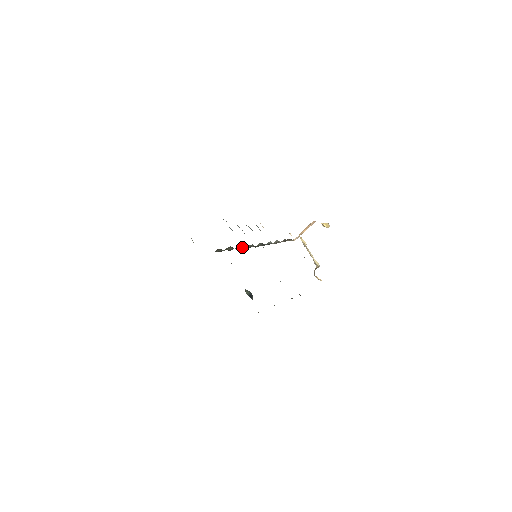
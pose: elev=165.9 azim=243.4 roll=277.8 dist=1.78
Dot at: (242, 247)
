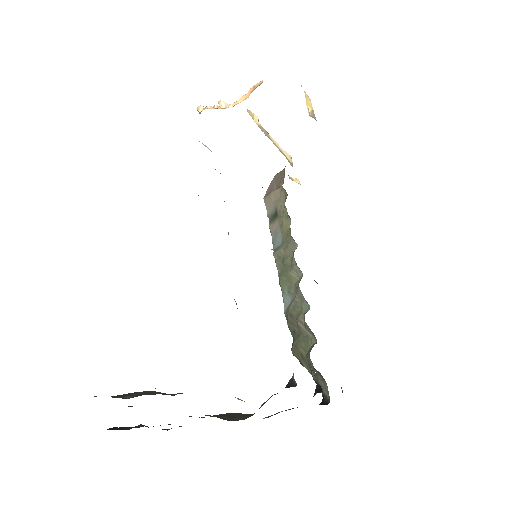
Dot at: occluded
